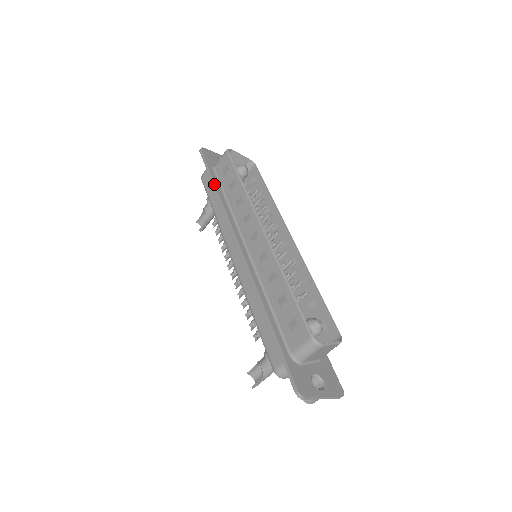
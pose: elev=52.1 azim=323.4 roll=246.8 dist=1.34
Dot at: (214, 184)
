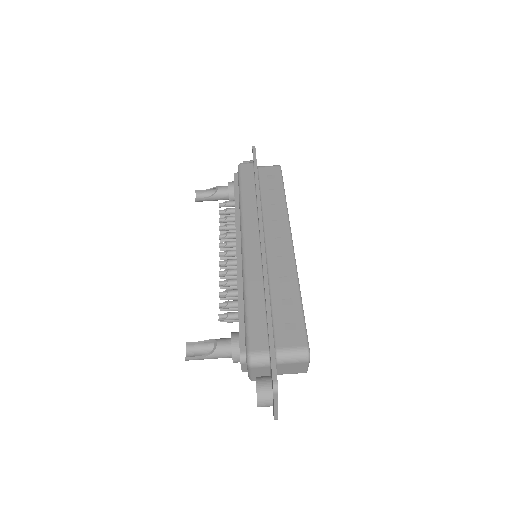
Dot at: (257, 177)
